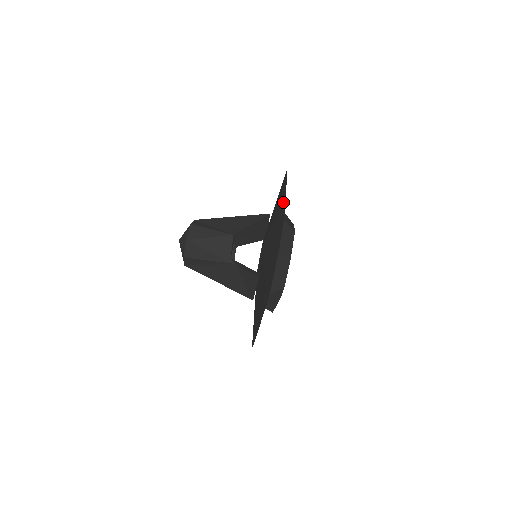
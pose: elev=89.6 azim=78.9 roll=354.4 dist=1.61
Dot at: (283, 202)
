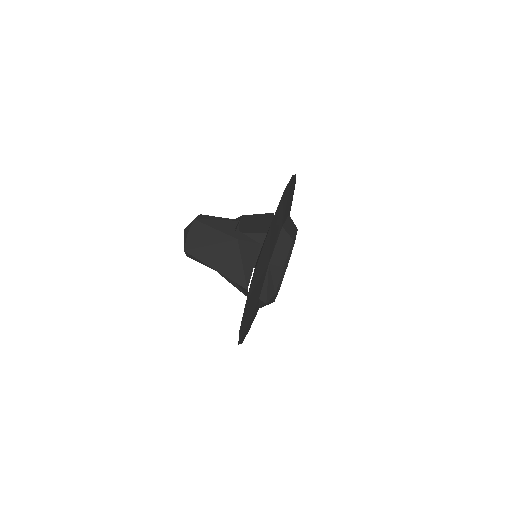
Dot at: (293, 179)
